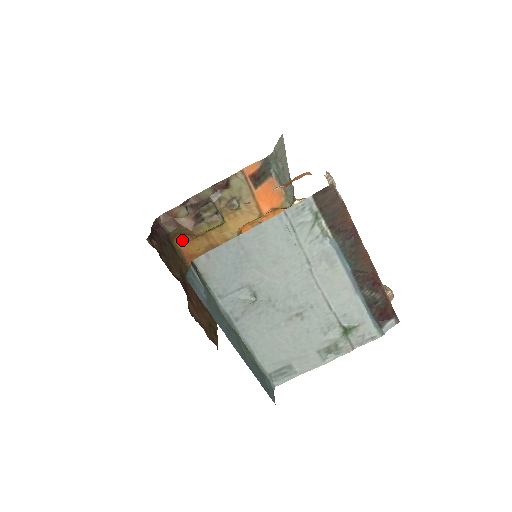
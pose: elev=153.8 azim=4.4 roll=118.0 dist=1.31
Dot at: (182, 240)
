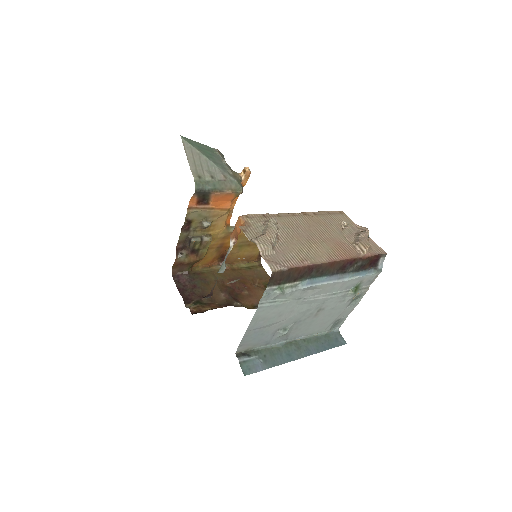
Dot at: (198, 262)
